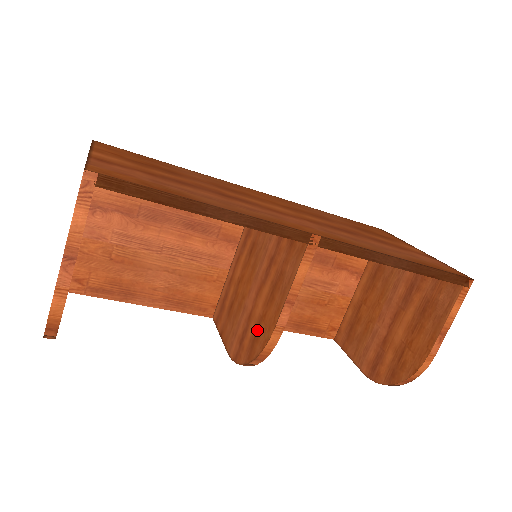
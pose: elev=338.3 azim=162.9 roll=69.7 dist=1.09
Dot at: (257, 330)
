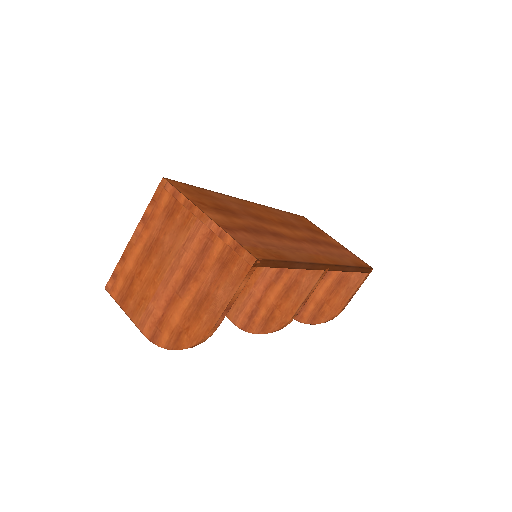
Dot at: (271, 314)
